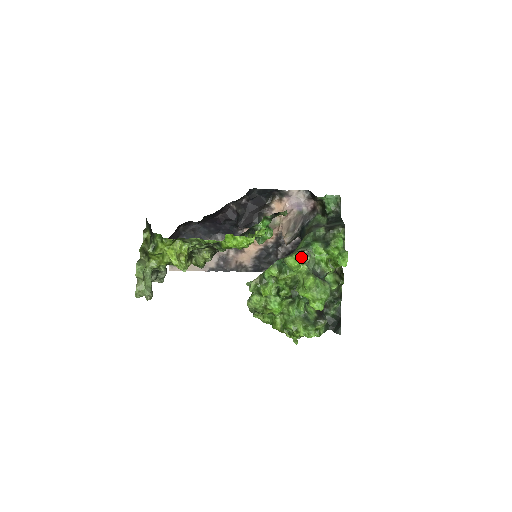
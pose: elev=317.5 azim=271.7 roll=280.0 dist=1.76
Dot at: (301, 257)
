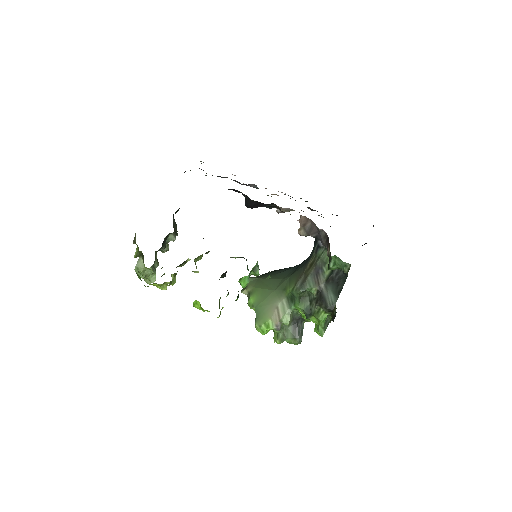
Dot at: (271, 327)
